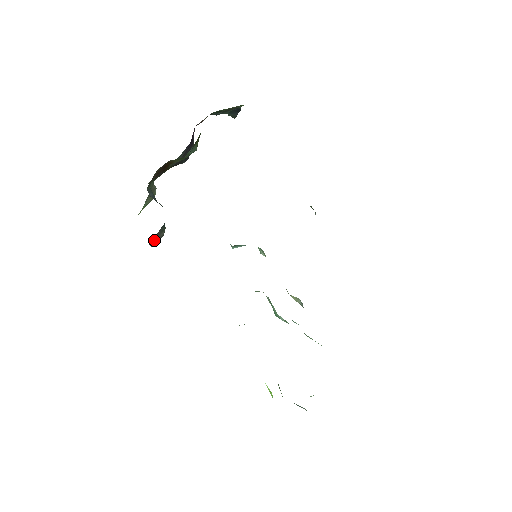
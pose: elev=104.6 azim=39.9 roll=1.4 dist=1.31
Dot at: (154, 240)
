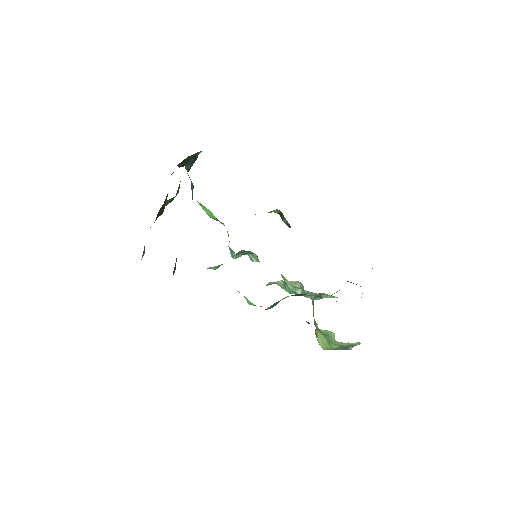
Dot at: (174, 269)
